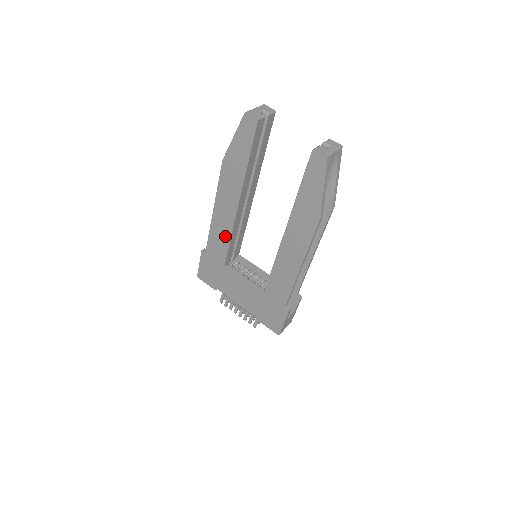
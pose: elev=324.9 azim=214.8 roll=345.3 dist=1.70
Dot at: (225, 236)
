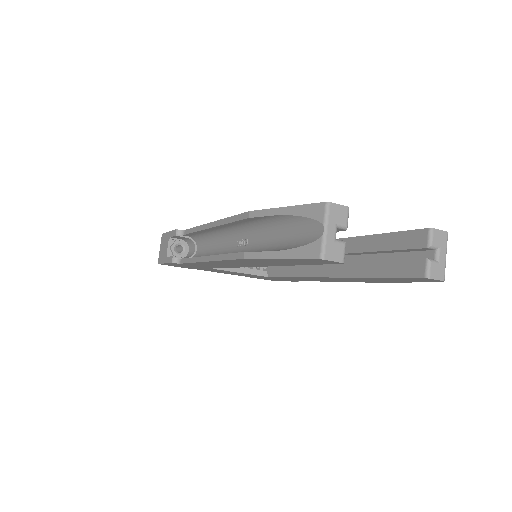
Dot at: occluded
